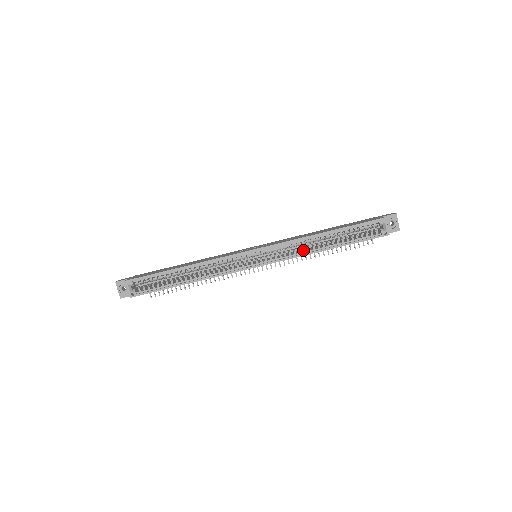
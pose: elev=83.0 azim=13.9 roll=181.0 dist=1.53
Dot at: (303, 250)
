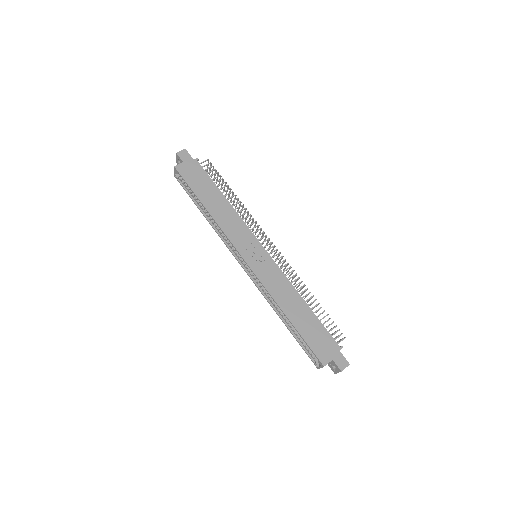
Dot at: (271, 300)
